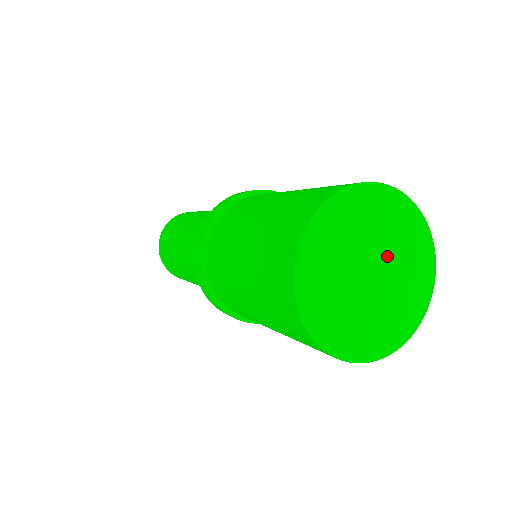
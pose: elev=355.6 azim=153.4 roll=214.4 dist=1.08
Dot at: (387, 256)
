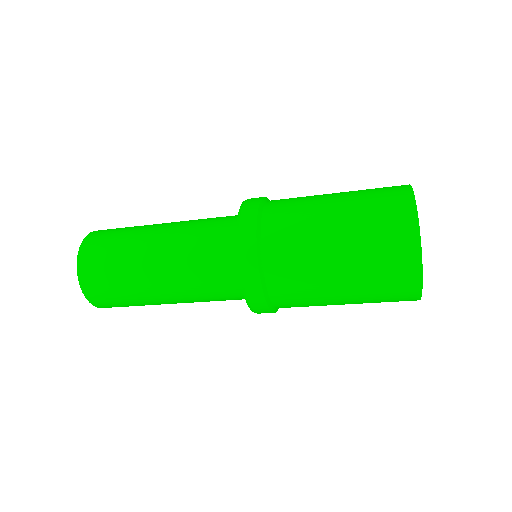
Dot at: occluded
